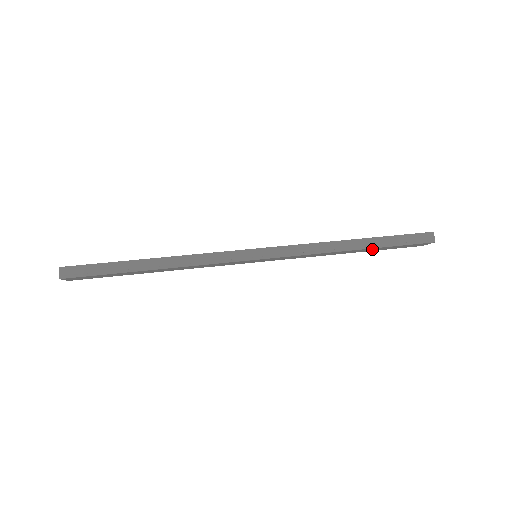
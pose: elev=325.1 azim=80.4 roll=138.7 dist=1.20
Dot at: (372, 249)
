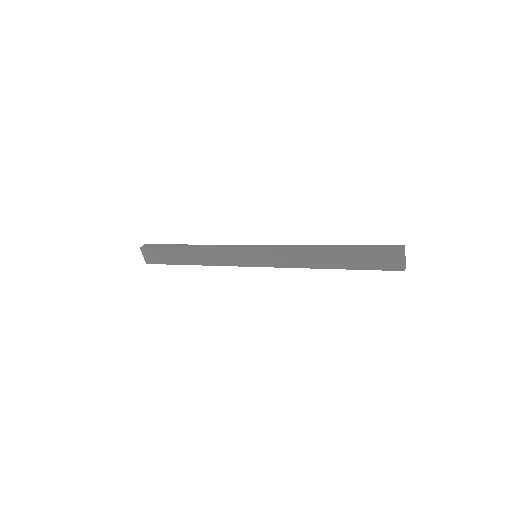
Dot at: (347, 258)
